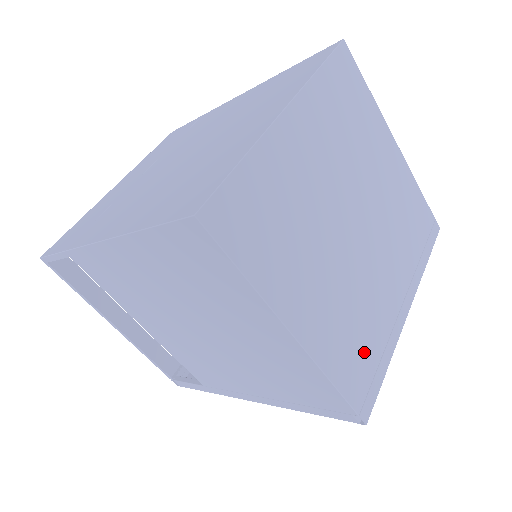
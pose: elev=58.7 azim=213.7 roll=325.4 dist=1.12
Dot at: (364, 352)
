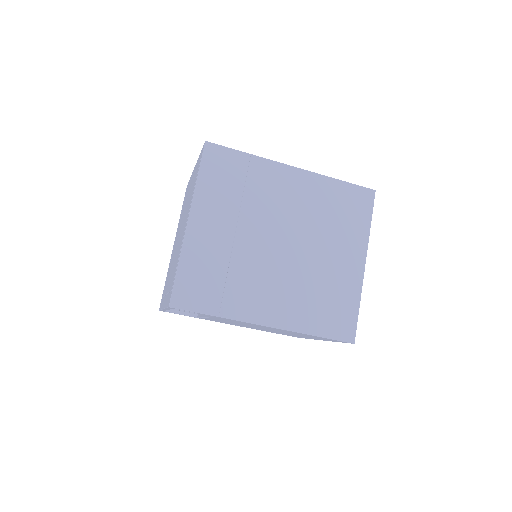
Dot at: occluded
